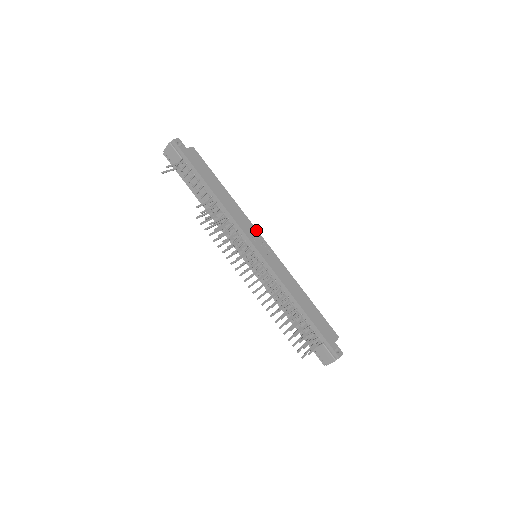
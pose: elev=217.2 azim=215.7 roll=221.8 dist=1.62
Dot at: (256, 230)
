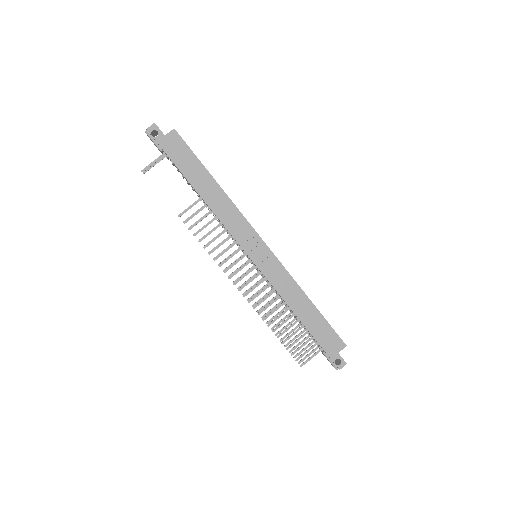
Dot at: (253, 230)
